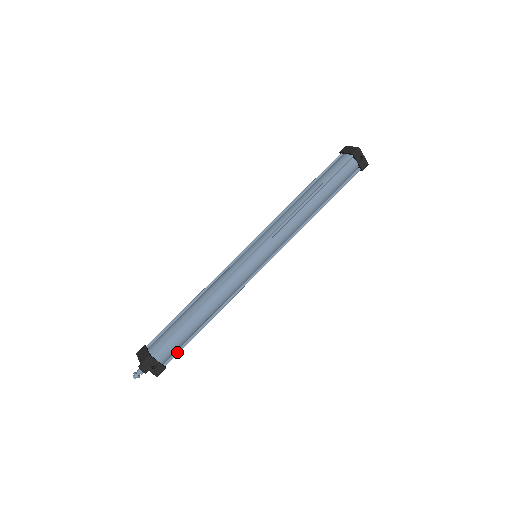
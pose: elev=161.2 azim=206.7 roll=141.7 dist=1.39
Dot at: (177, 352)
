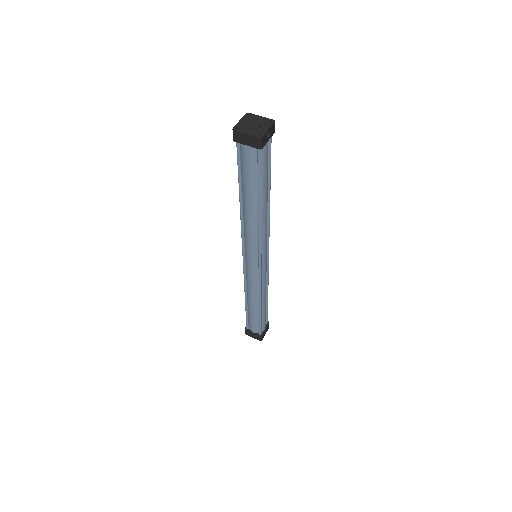
Dot at: (267, 316)
